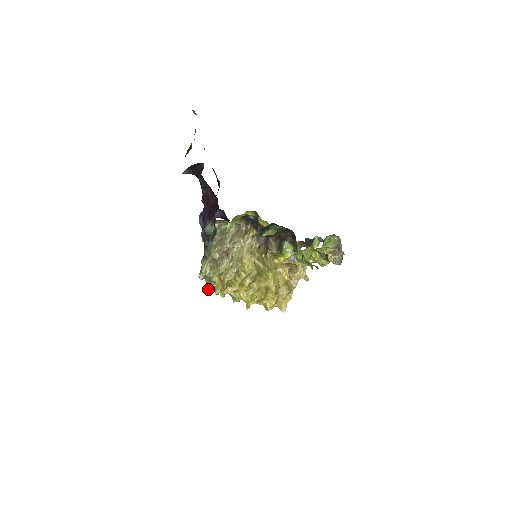
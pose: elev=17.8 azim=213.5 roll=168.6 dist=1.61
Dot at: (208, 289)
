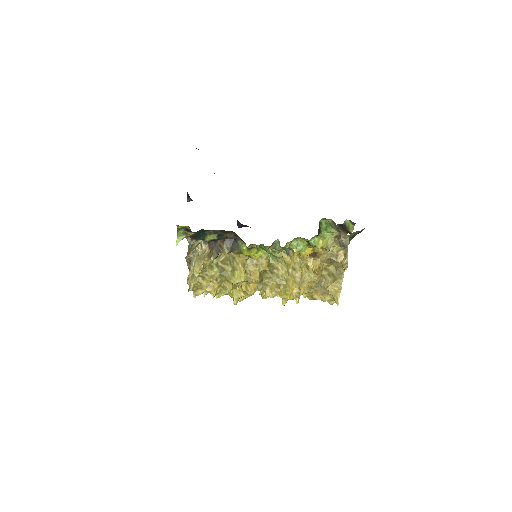
Dot at: (205, 292)
